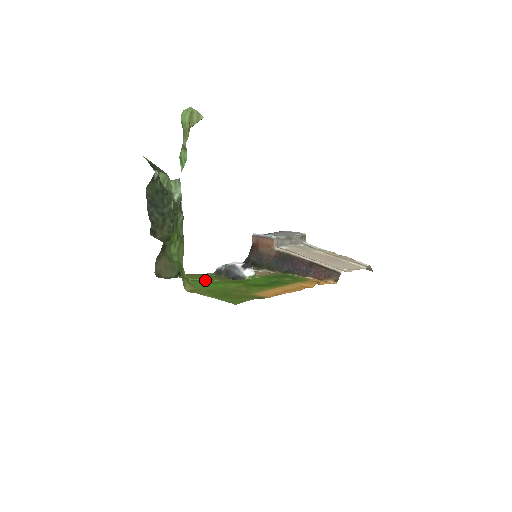
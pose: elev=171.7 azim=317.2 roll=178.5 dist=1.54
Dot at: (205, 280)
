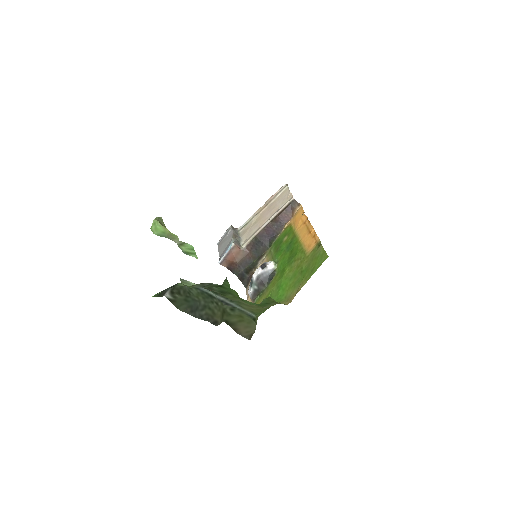
Dot at: occluded
